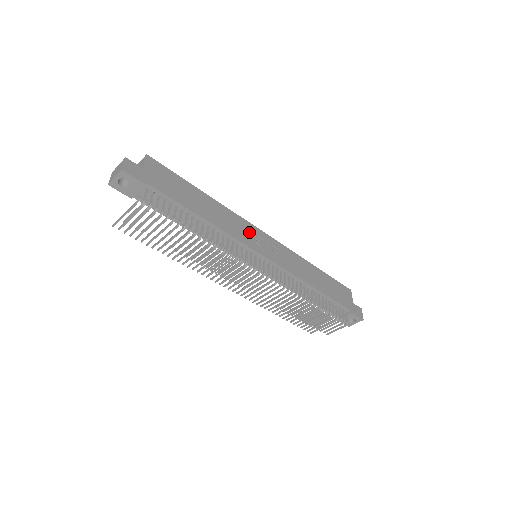
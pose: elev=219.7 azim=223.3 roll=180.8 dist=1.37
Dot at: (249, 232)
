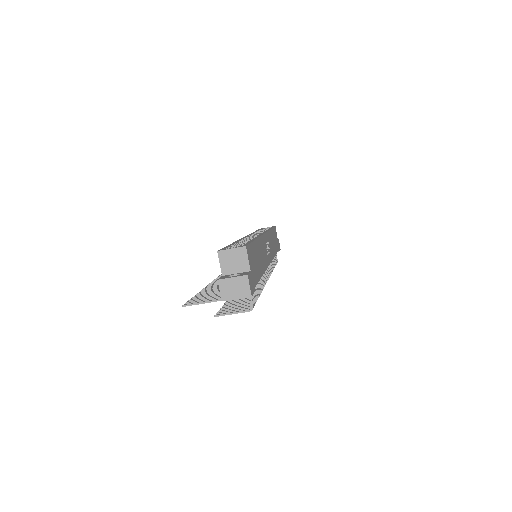
Dot at: (265, 247)
